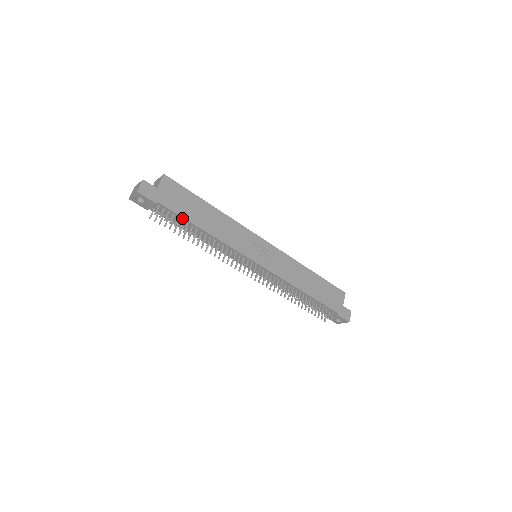
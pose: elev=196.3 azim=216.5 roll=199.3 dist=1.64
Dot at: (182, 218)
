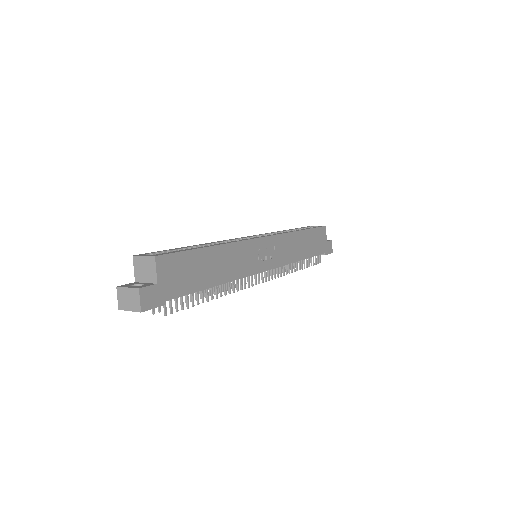
Dot at: (192, 292)
